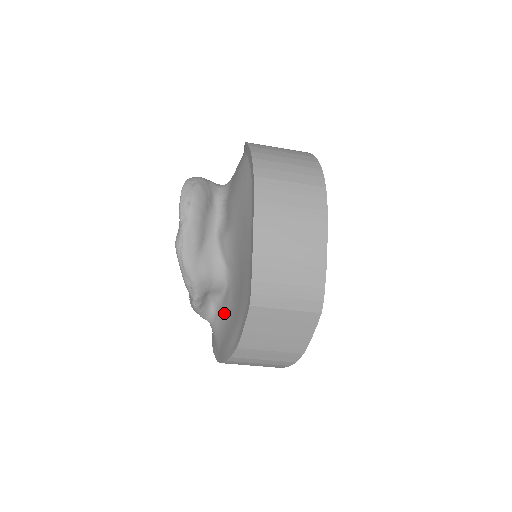
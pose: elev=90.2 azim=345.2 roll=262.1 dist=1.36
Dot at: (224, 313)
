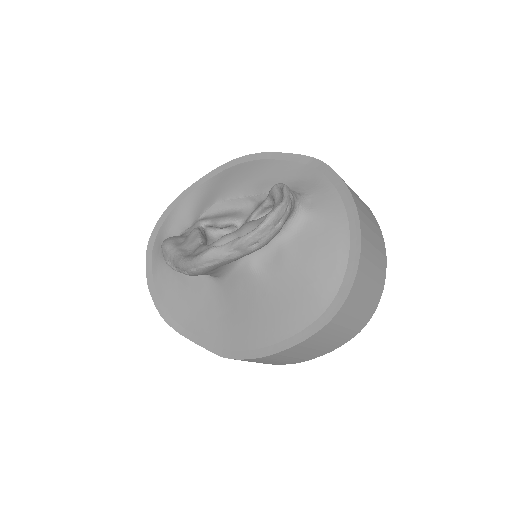
Dot at: (188, 278)
